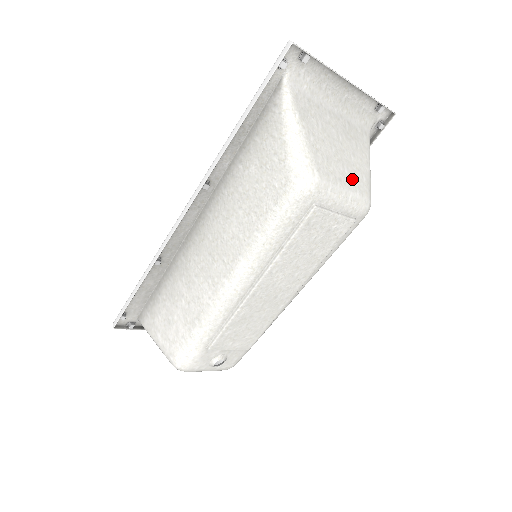
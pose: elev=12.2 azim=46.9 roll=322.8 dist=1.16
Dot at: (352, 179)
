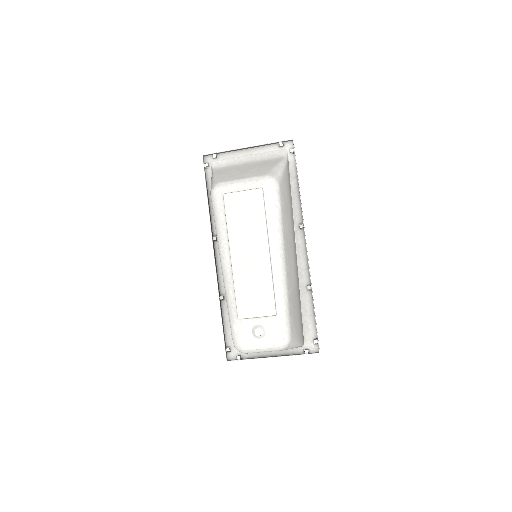
Dot at: (252, 175)
